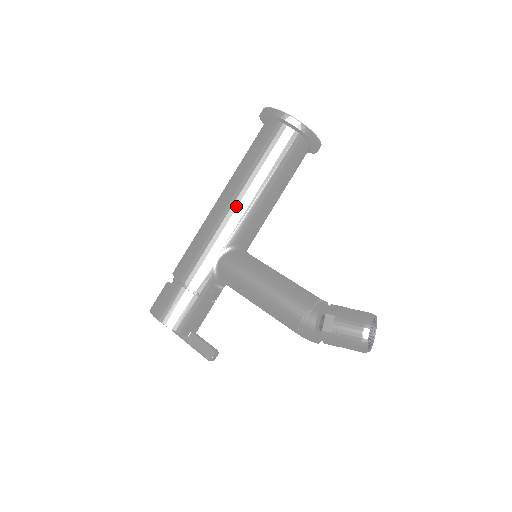
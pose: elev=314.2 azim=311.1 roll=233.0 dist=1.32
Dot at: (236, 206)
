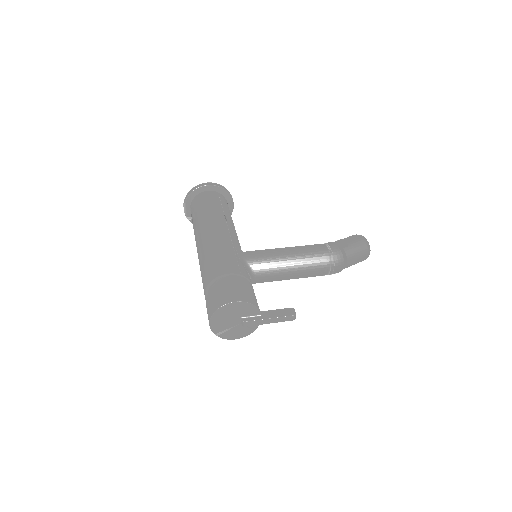
Dot at: (224, 227)
